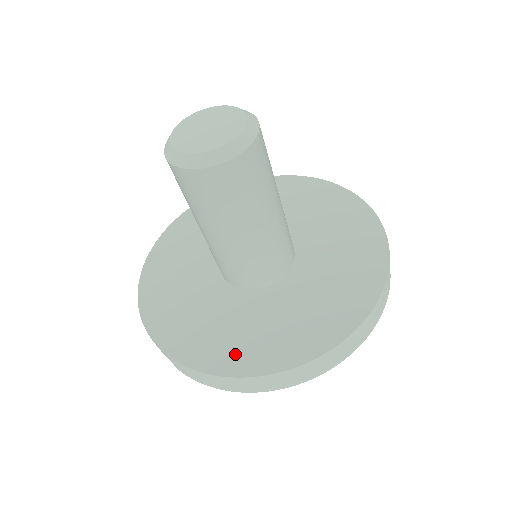
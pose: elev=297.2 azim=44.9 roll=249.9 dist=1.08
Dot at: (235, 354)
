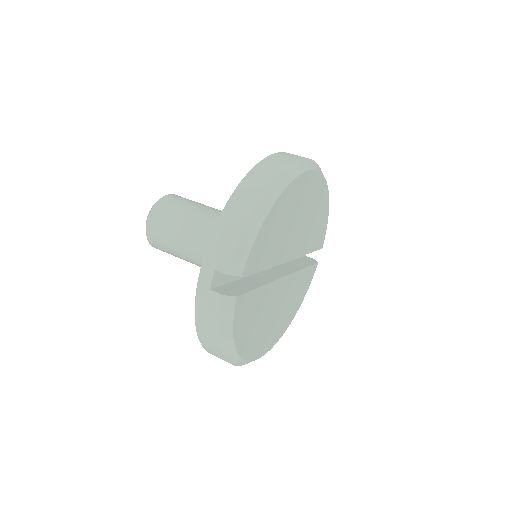
Dot at: occluded
